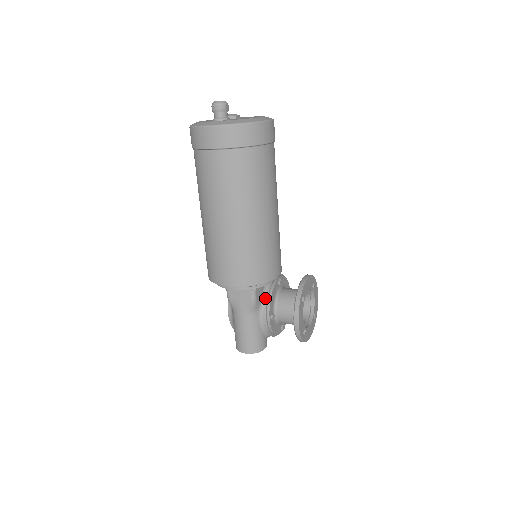
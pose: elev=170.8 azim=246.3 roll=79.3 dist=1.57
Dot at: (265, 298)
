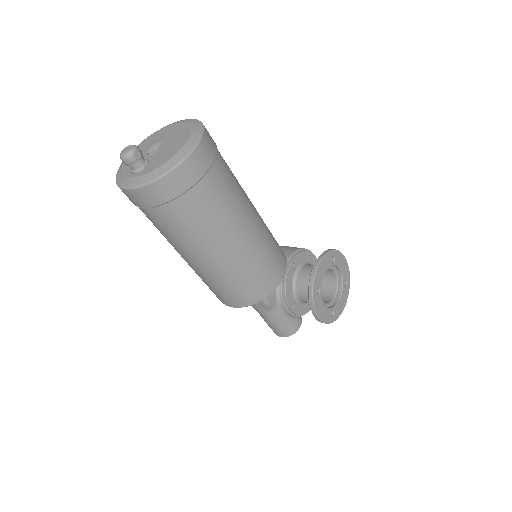
Dot at: (280, 293)
